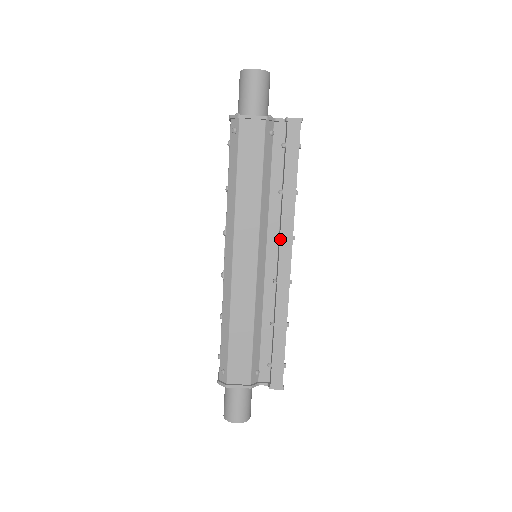
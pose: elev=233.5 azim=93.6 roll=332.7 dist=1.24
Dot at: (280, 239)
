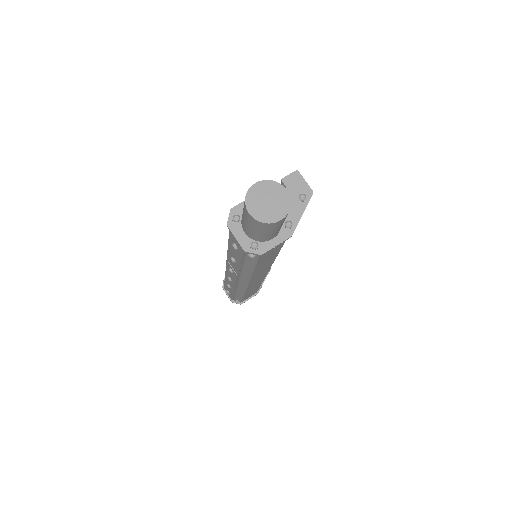
Dot at: occluded
